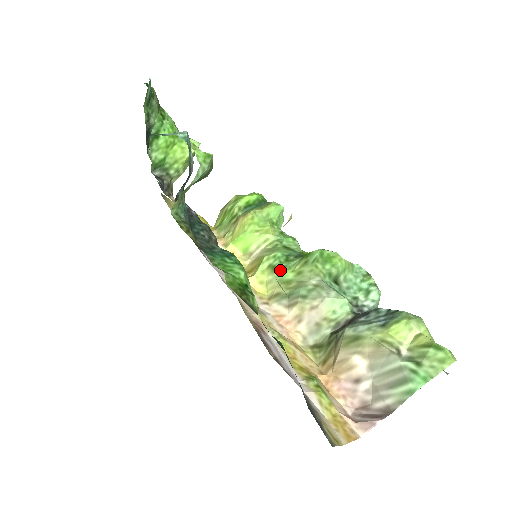
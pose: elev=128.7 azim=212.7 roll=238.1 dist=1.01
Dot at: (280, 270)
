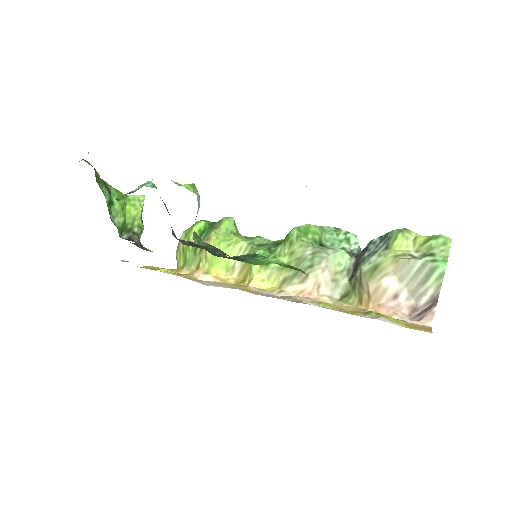
Dot at: occluded
